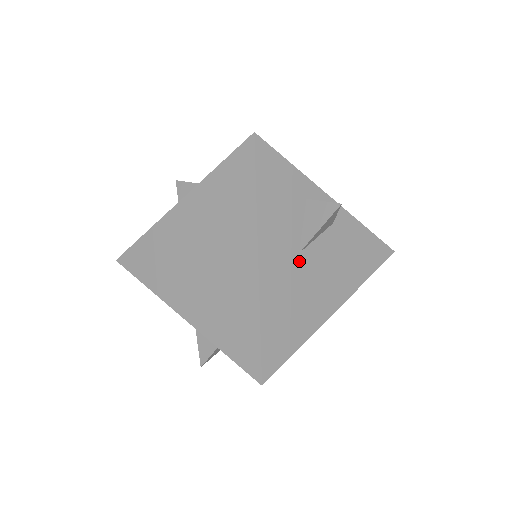
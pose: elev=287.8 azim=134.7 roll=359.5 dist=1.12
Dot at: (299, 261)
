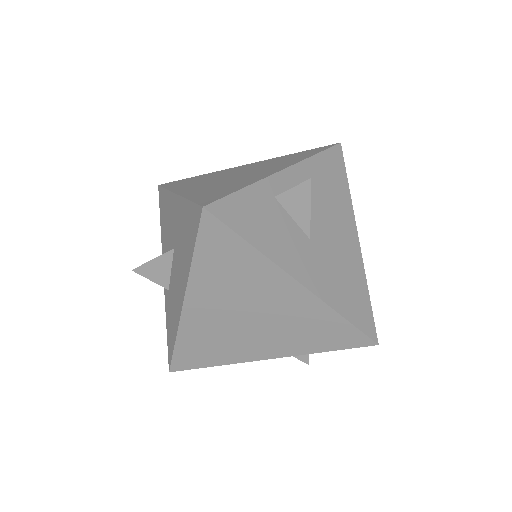
Dot at: (315, 244)
